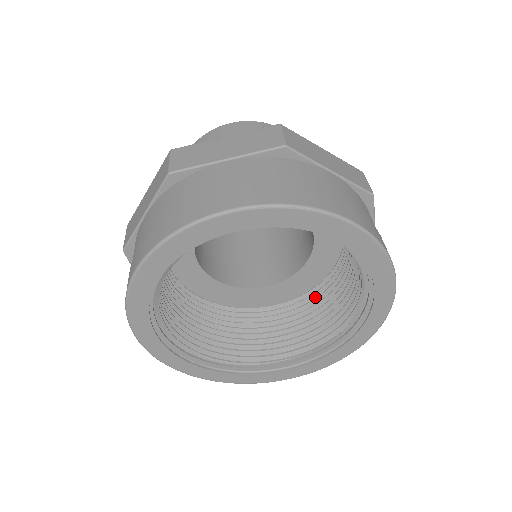
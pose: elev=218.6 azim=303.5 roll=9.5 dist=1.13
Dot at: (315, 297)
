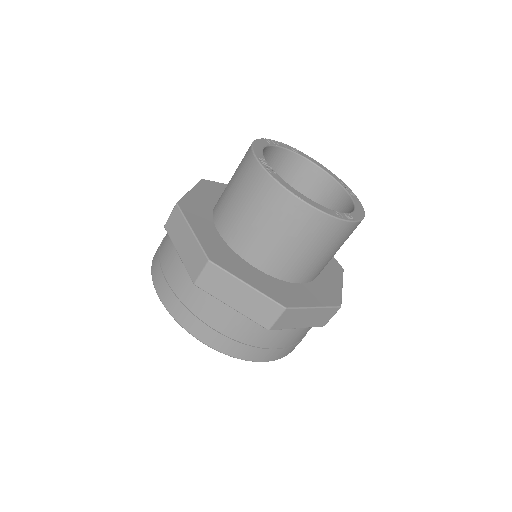
Dot at: occluded
